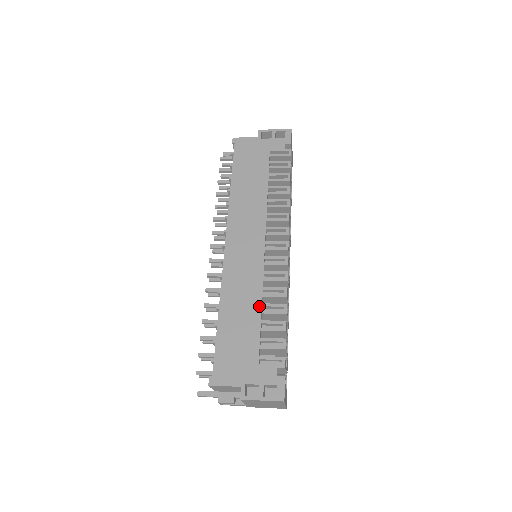
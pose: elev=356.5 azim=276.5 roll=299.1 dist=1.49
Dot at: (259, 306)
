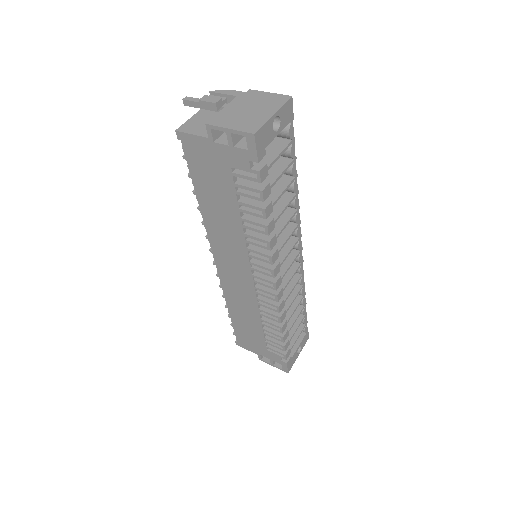
Dot at: (259, 320)
